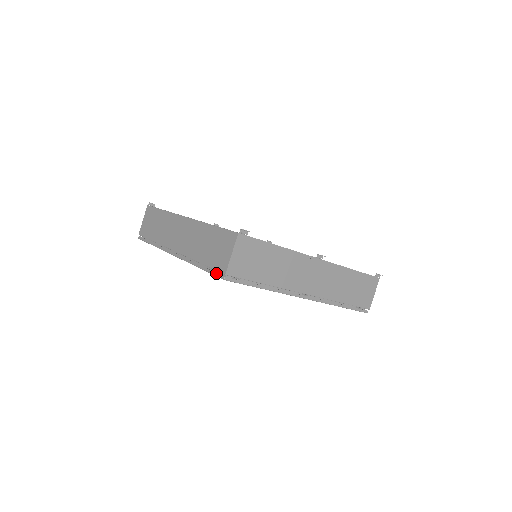
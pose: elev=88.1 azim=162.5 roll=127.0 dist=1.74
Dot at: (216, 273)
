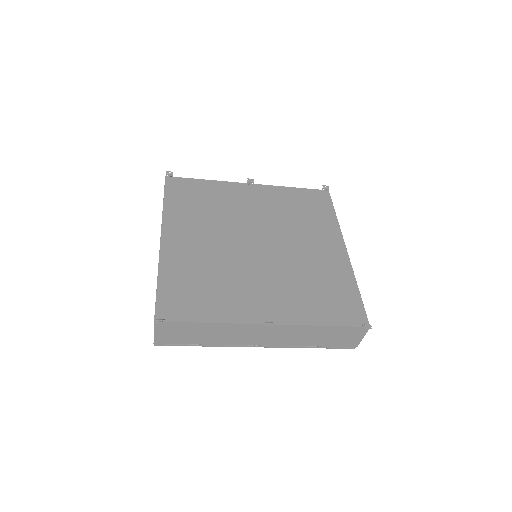
Dot at: occluded
